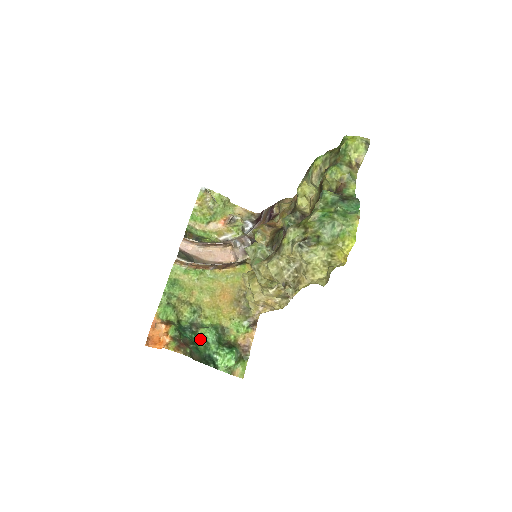
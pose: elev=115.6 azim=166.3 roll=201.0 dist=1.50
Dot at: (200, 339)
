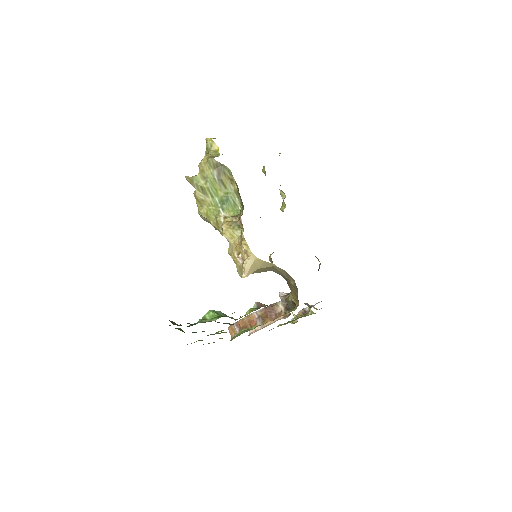
Dot at: occluded
